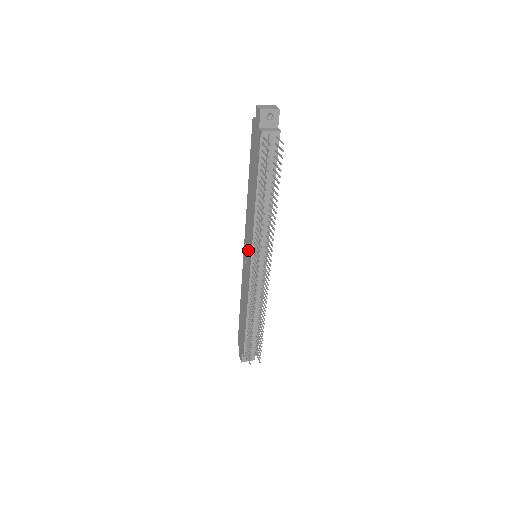
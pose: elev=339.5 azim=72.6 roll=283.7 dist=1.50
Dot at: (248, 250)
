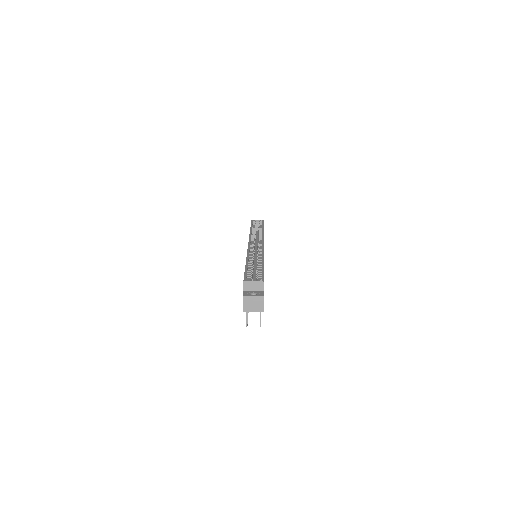
Dot at: occluded
